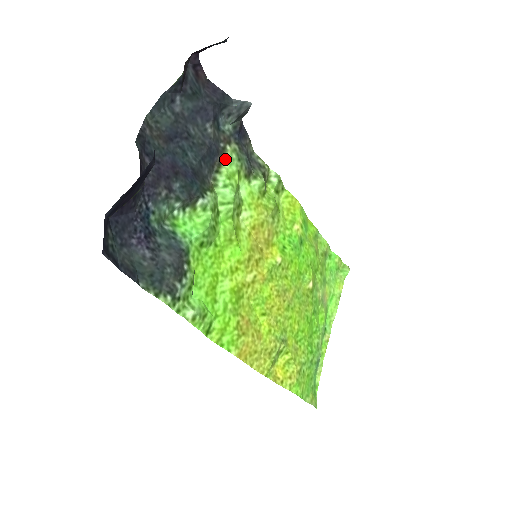
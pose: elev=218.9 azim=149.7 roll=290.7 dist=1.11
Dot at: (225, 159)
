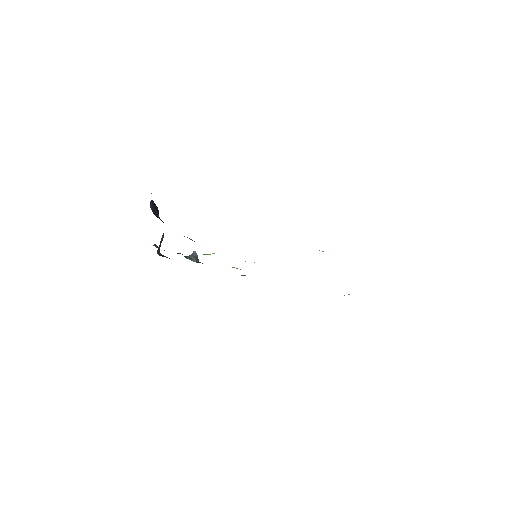
Dot at: occluded
